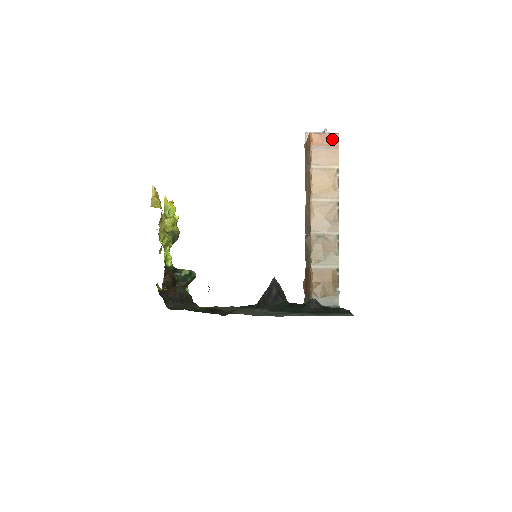
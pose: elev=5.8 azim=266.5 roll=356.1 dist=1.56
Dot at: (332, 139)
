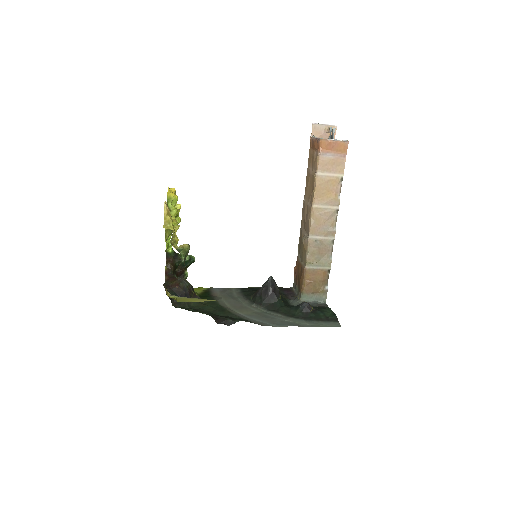
Dot at: (341, 147)
